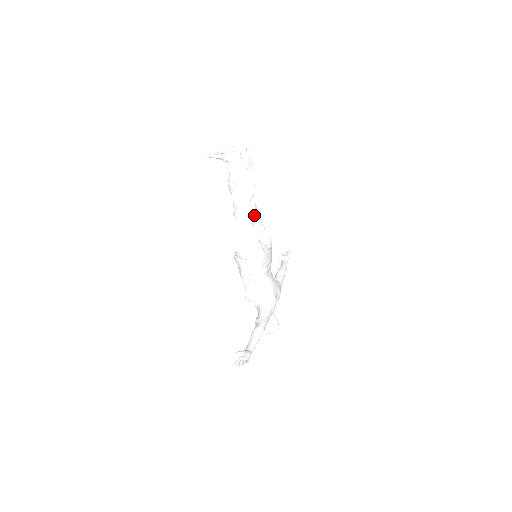
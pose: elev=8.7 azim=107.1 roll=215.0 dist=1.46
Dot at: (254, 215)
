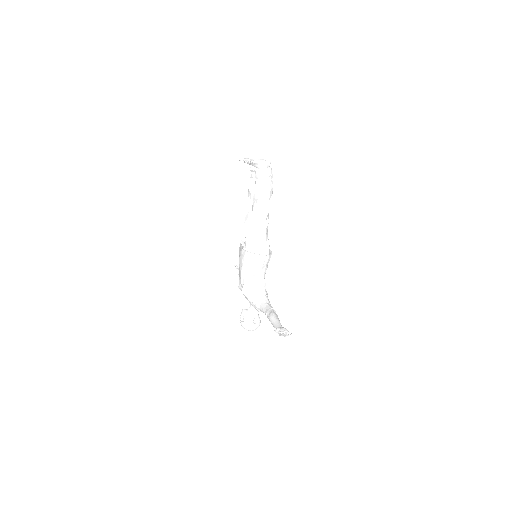
Dot at: occluded
